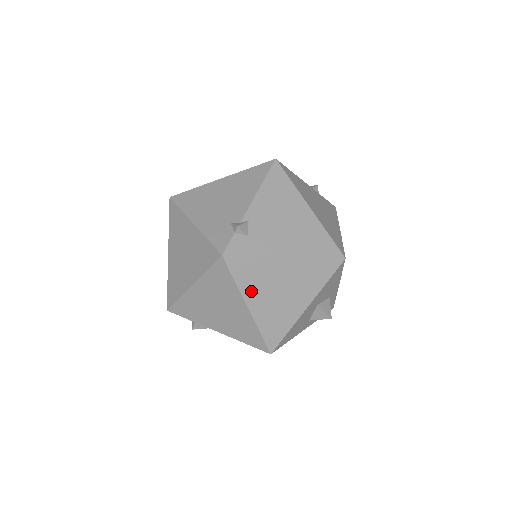
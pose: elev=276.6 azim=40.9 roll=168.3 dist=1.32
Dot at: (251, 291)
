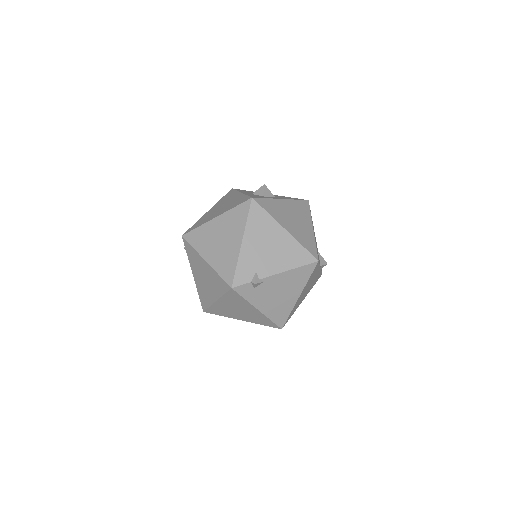
Dot at: (226, 301)
